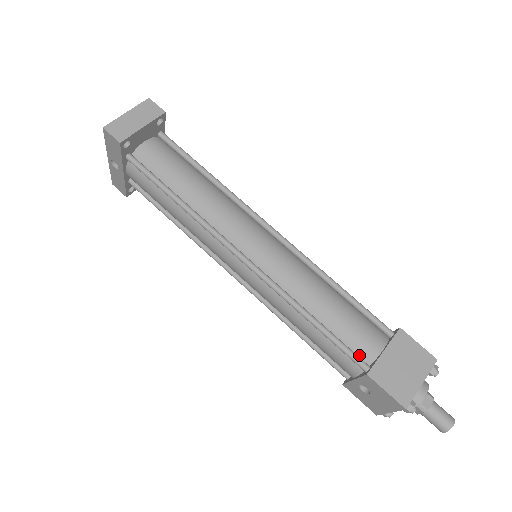
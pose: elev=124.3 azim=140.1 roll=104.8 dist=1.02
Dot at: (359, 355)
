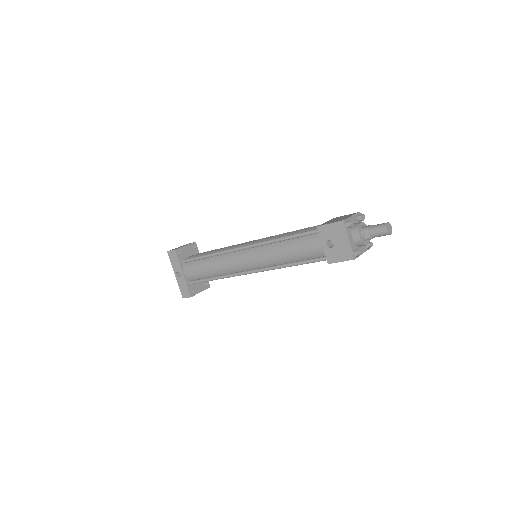
Dot at: occluded
